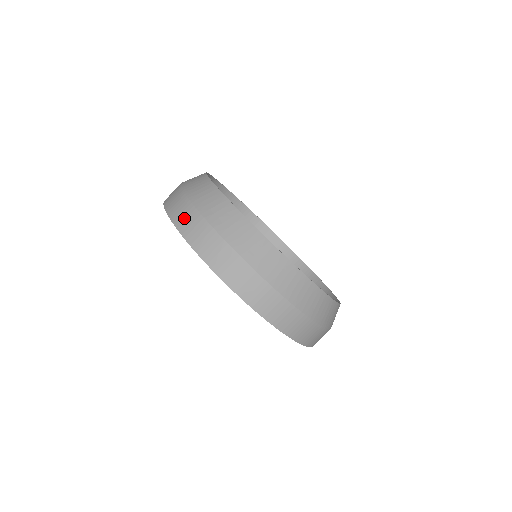
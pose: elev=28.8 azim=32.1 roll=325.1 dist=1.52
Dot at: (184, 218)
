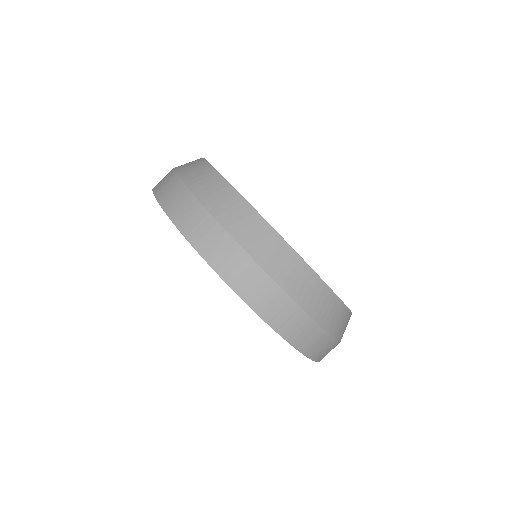
Dot at: (306, 338)
